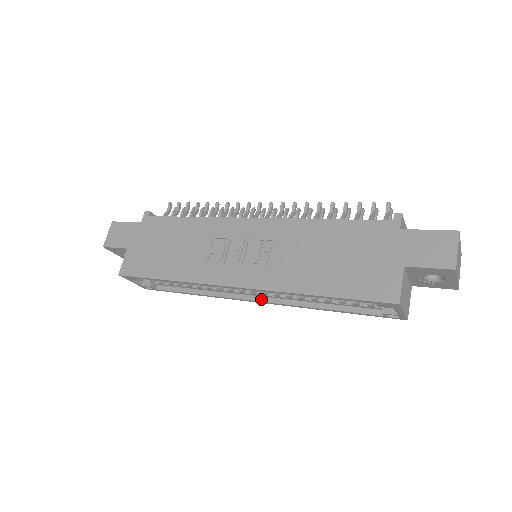
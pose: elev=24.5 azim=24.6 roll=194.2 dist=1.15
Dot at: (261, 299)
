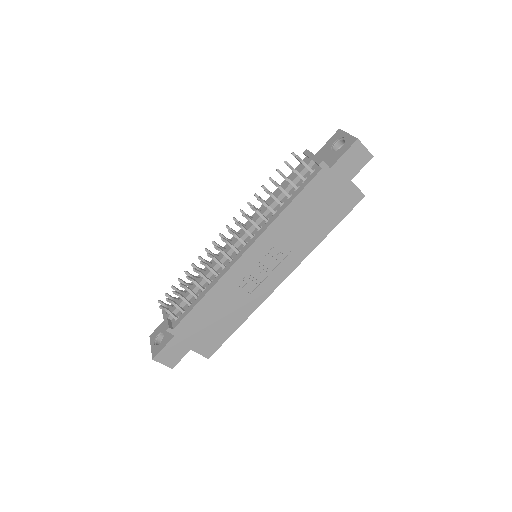
Dot at: occluded
